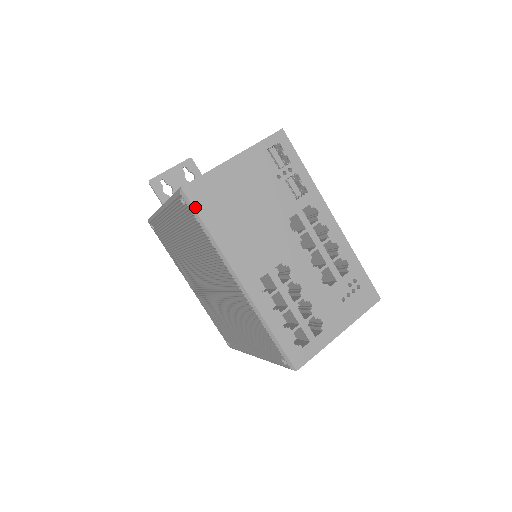
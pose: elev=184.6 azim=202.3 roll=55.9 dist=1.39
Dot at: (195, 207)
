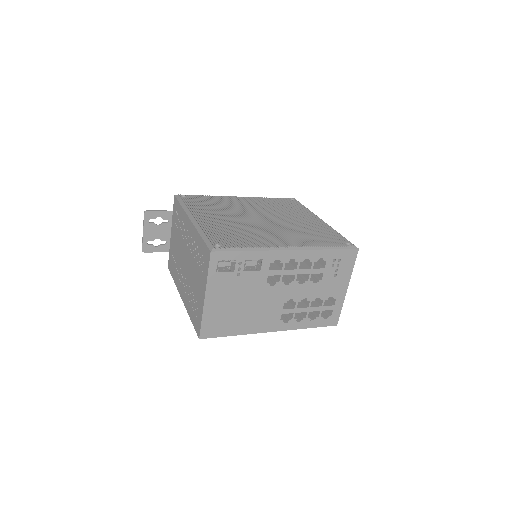
Dot at: (216, 337)
